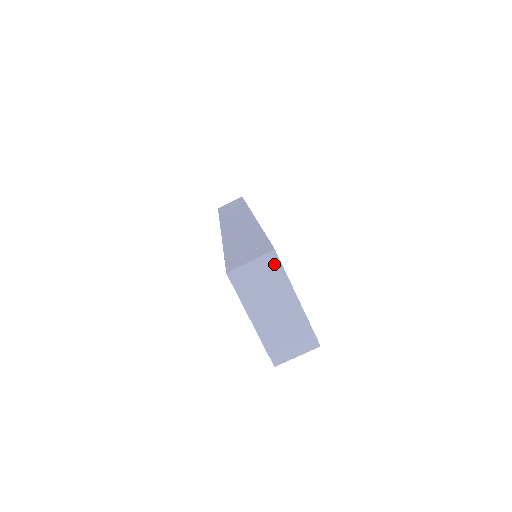
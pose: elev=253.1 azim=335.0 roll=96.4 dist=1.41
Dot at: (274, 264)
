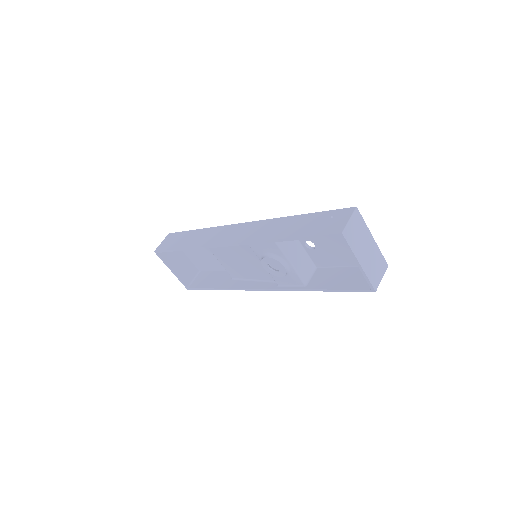
Dot at: (359, 217)
